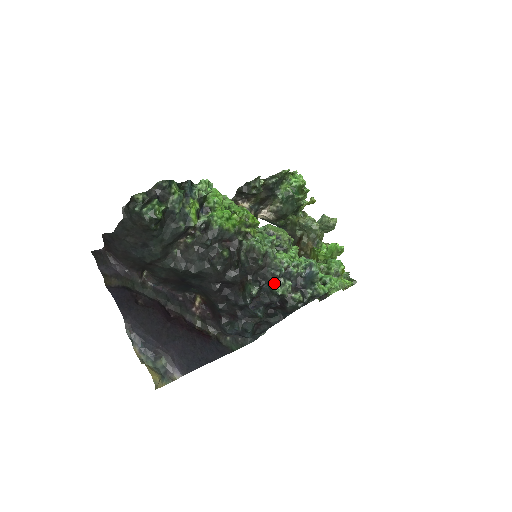
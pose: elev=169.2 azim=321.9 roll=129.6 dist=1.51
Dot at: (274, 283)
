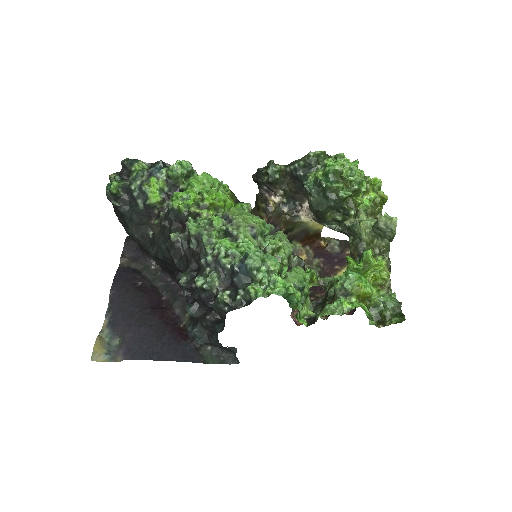
Dot at: (200, 273)
